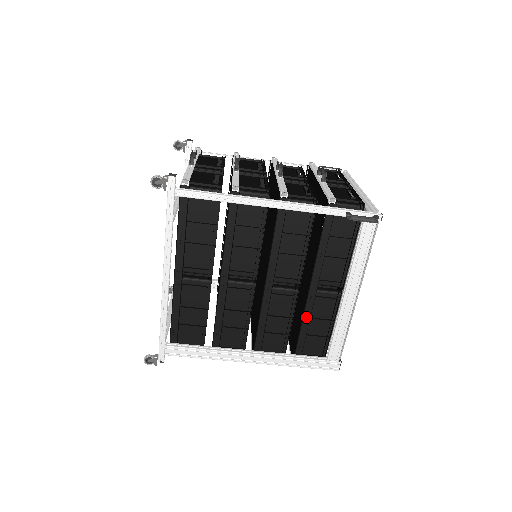
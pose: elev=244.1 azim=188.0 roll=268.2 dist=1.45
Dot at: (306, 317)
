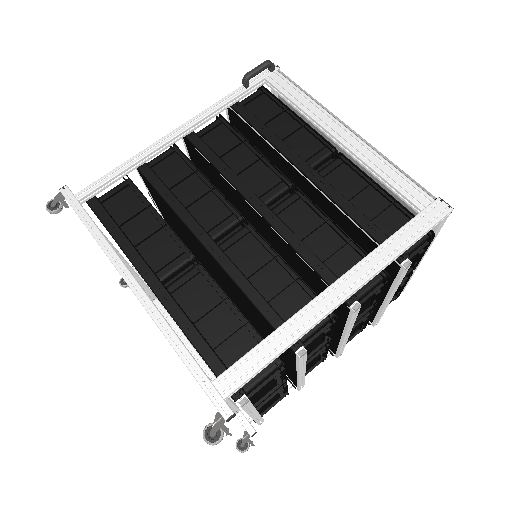
Dot at: (335, 196)
